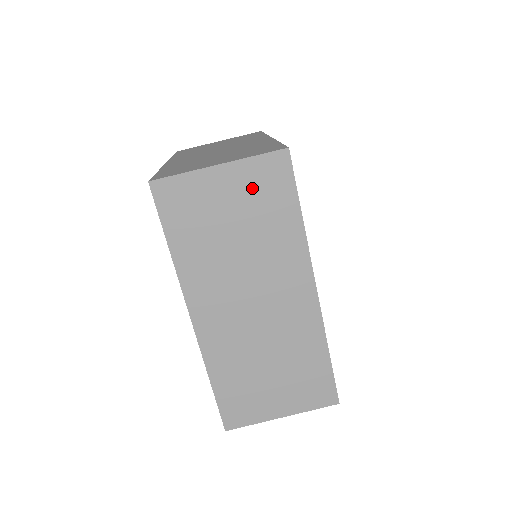
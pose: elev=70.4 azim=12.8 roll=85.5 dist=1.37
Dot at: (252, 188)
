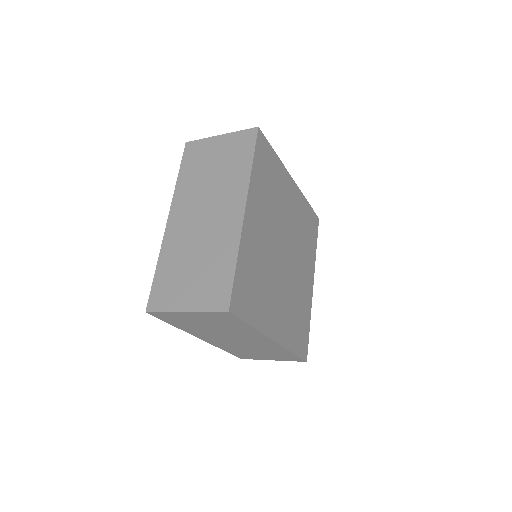
Dot at: (212, 318)
